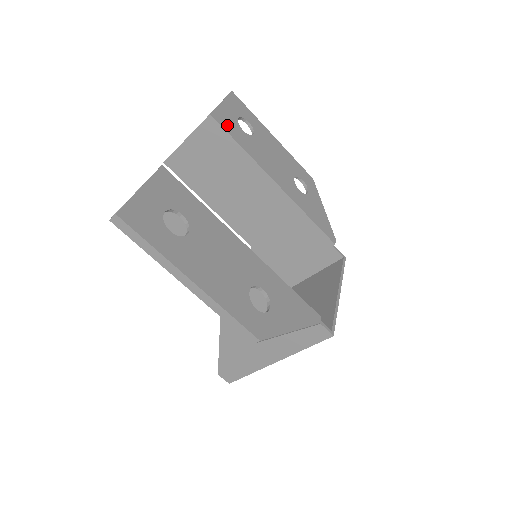
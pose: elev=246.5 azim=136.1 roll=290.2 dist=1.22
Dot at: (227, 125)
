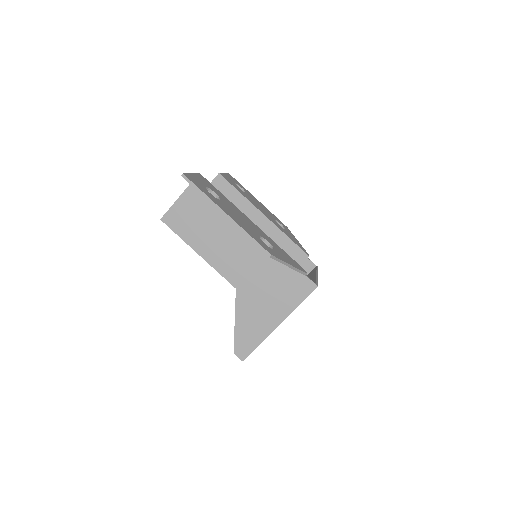
Dot at: (229, 181)
